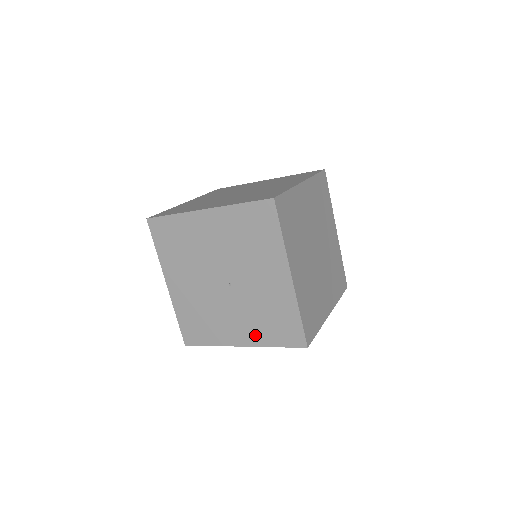
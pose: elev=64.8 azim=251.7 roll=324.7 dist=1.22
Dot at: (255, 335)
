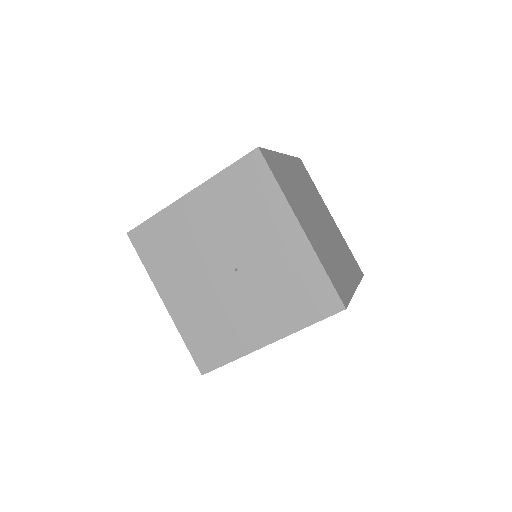
Dot at: (281, 321)
